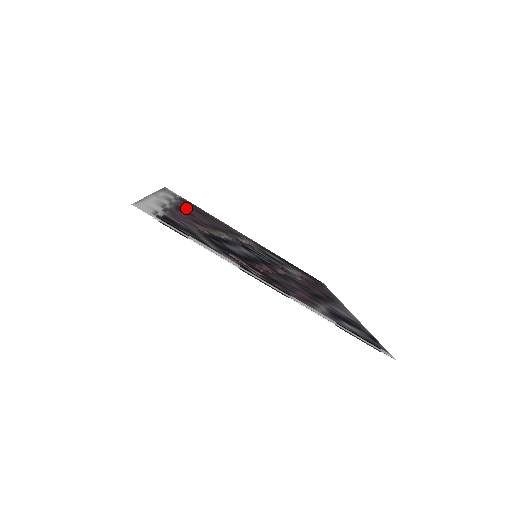
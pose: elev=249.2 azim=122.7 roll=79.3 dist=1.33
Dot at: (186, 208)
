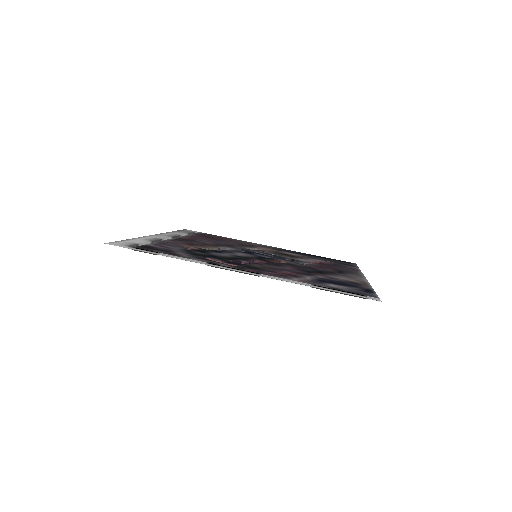
Dot at: (193, 238)
